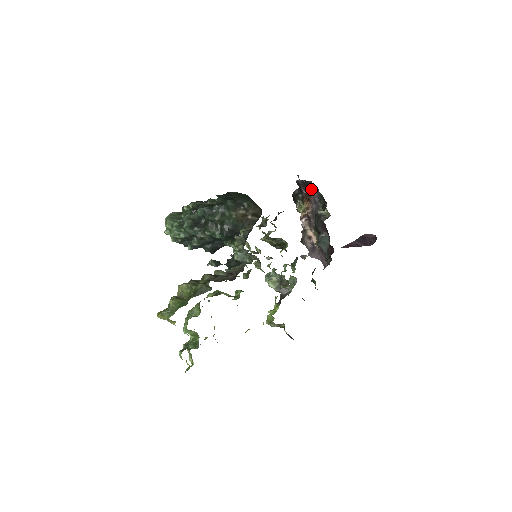
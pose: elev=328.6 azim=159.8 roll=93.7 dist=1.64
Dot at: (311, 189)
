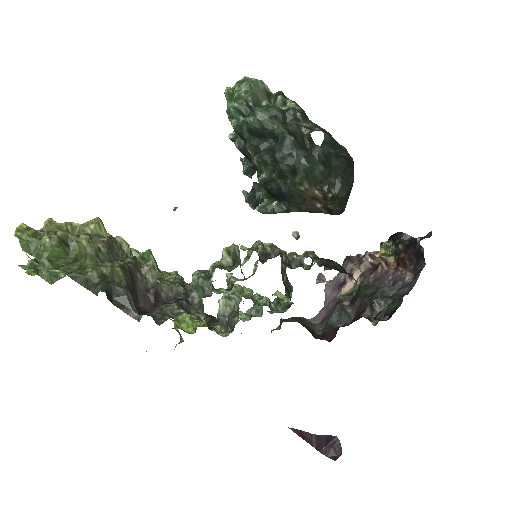
Dot at: (414, 266)
